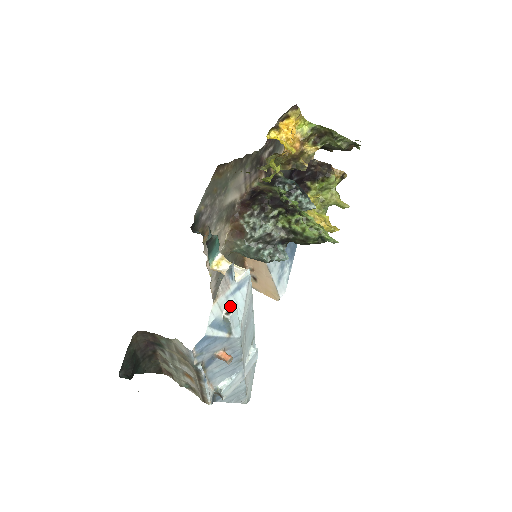
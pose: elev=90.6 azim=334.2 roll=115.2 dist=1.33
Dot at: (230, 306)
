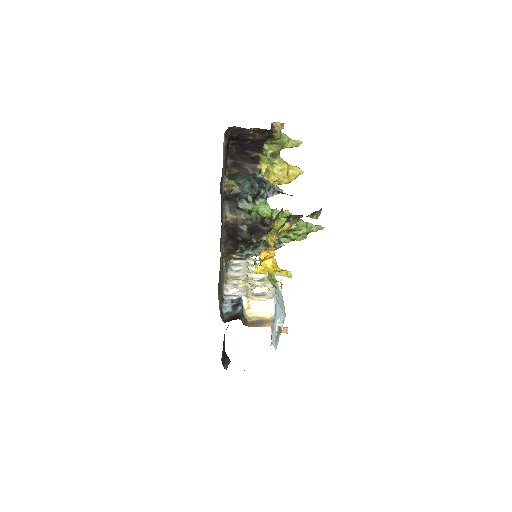
Dot at: (277, 325)
